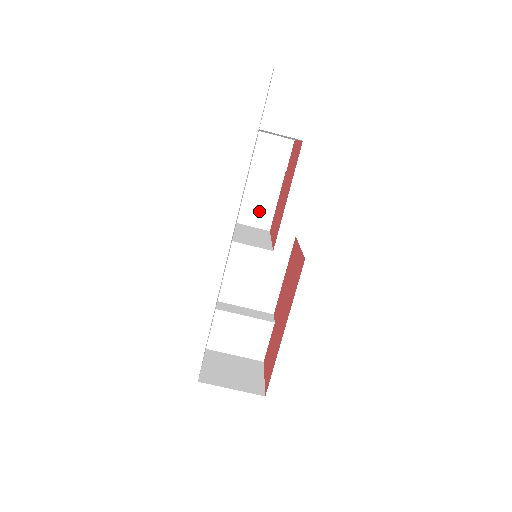
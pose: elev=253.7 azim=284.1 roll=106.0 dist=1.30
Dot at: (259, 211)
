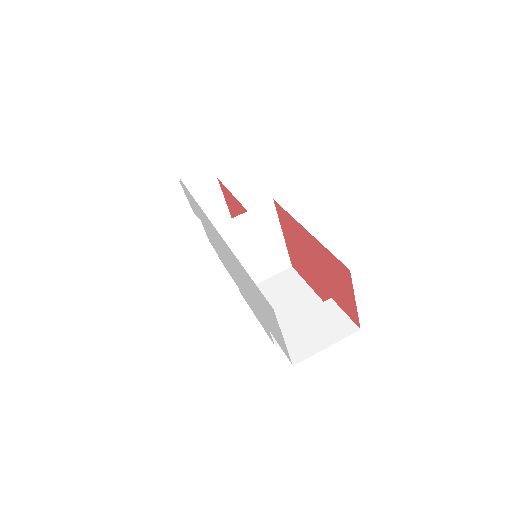
Dot at: occluded
